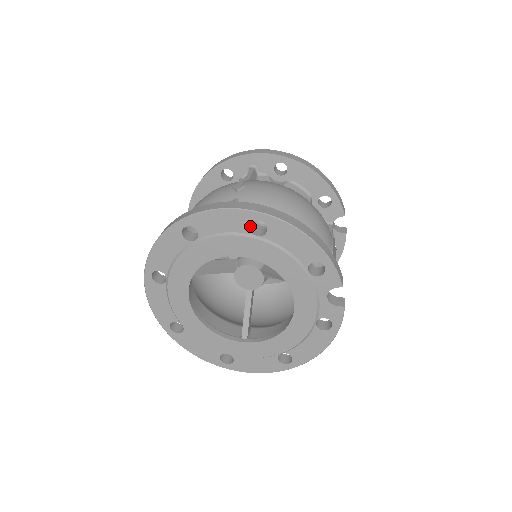
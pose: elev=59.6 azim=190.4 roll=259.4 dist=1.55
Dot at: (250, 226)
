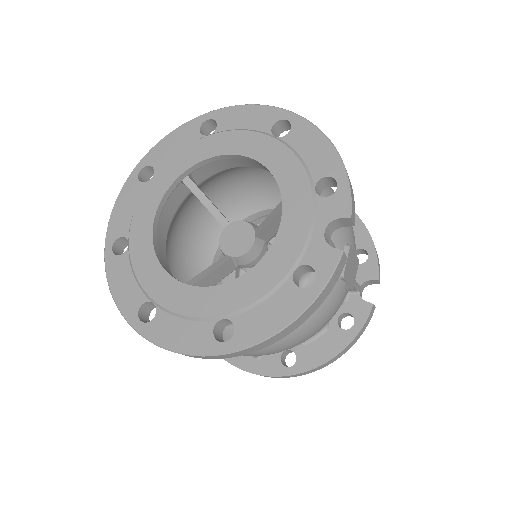
Dot at: (273, 128)
